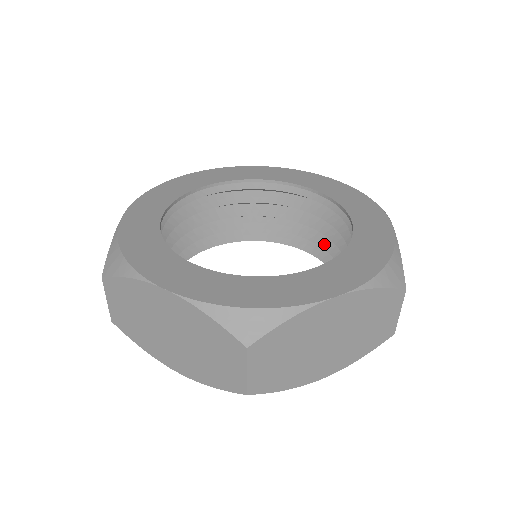
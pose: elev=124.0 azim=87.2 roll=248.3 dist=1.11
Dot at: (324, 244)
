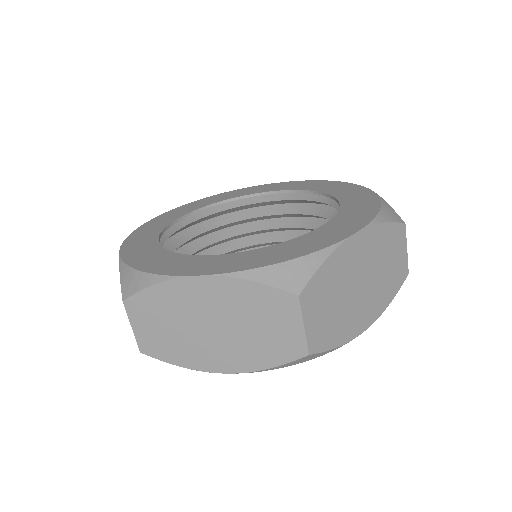
Dot at: occluded
